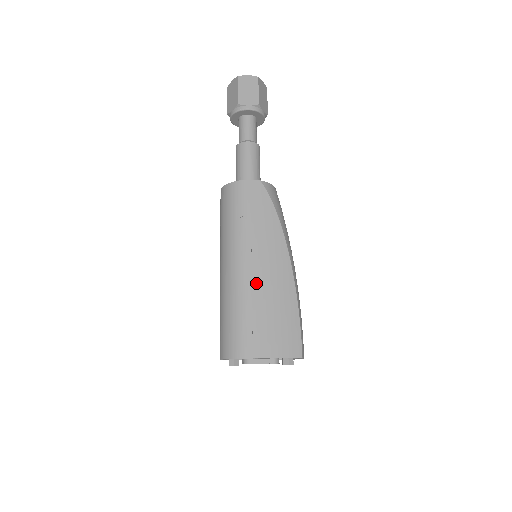
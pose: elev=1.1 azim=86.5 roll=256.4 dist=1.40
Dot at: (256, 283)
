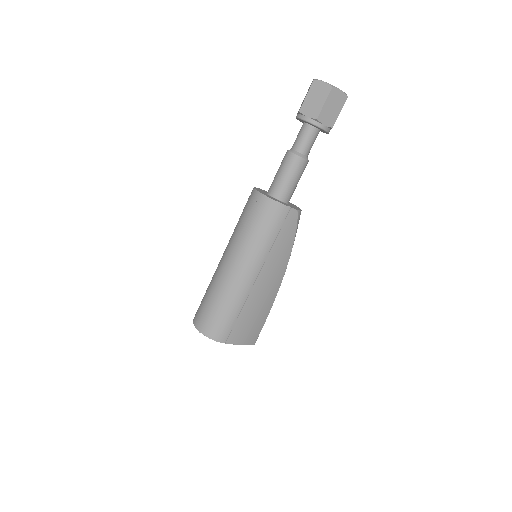
Dot at: (253, 293)
